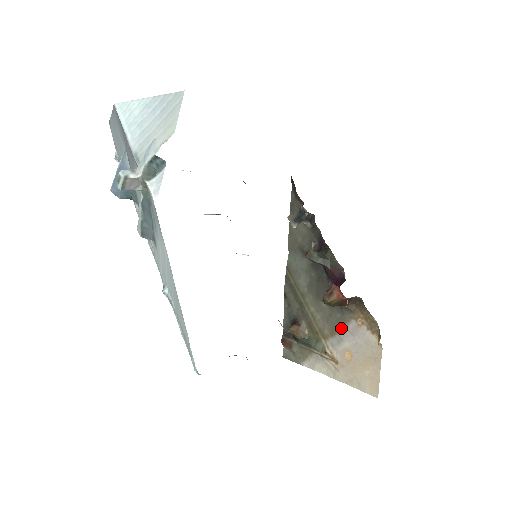
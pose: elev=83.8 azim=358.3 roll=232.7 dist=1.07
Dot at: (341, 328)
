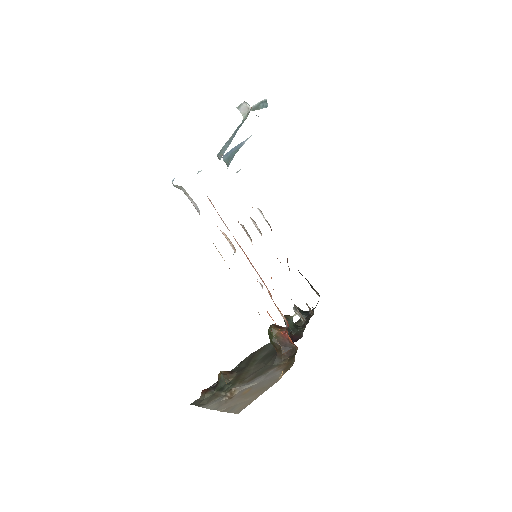
Dot at: (261, 374)
